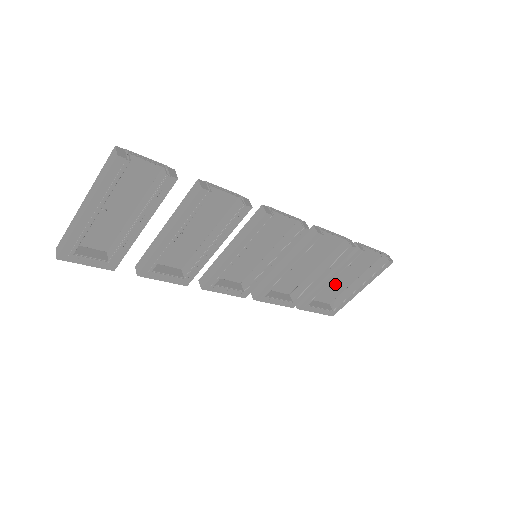
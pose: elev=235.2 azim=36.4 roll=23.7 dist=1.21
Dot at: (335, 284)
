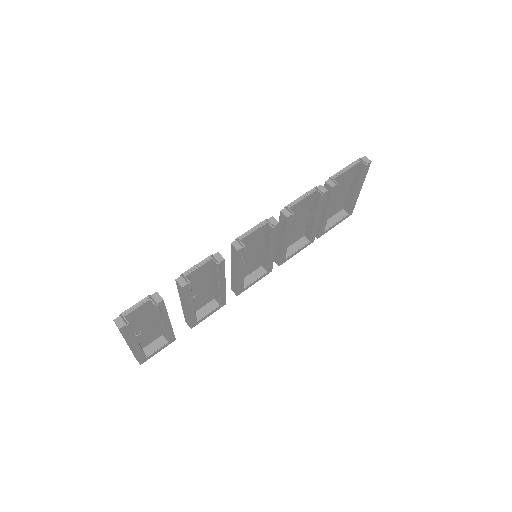
Dot at: (335, 202)
